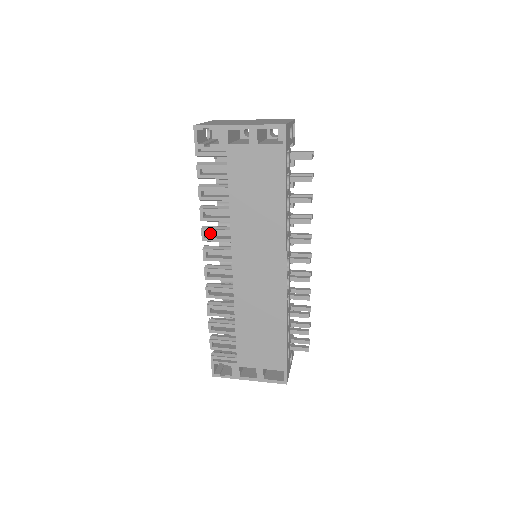
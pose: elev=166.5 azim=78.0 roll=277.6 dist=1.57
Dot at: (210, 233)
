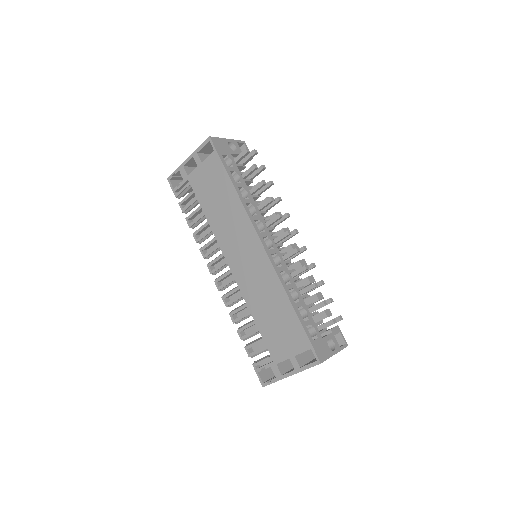
Dot at: occluded
